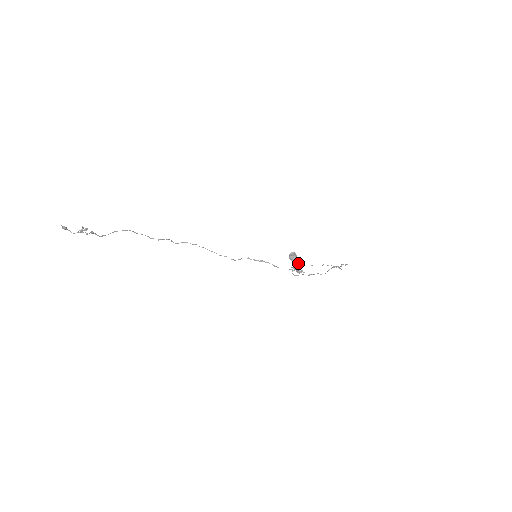
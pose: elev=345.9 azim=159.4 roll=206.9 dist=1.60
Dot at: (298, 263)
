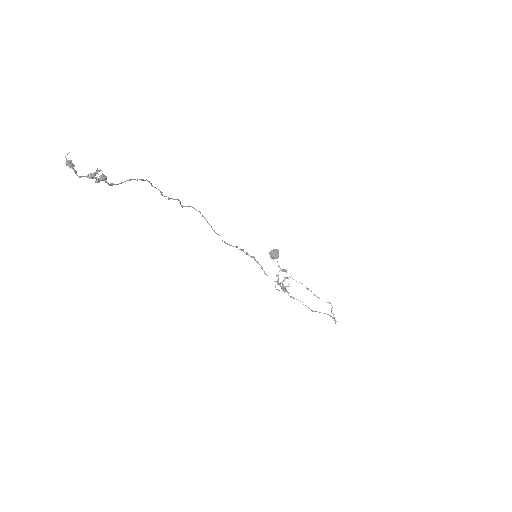
Dot at: (287, 278)
